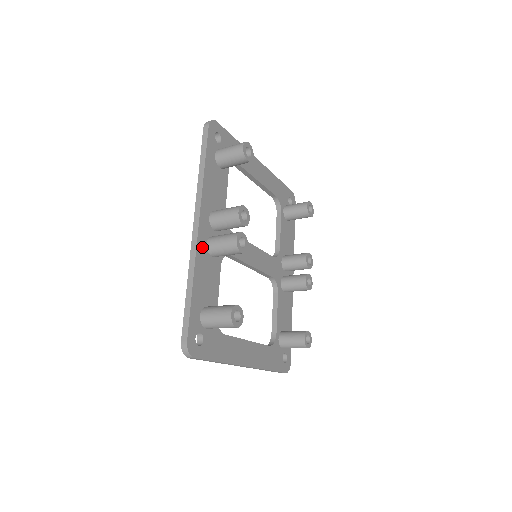
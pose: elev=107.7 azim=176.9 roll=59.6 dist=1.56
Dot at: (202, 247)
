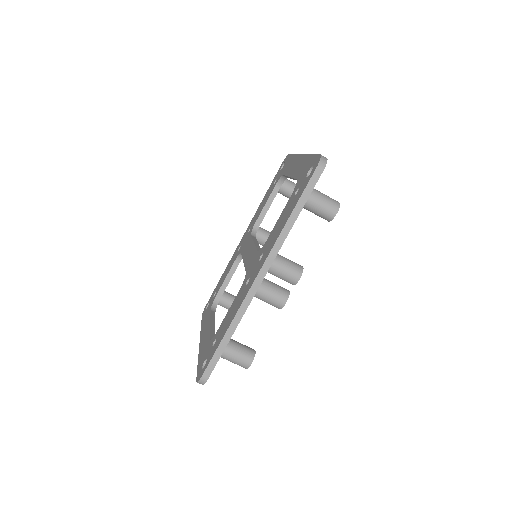
Dot at: occluded
